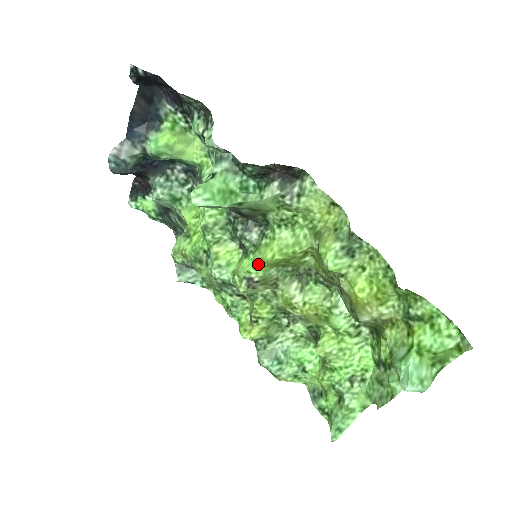
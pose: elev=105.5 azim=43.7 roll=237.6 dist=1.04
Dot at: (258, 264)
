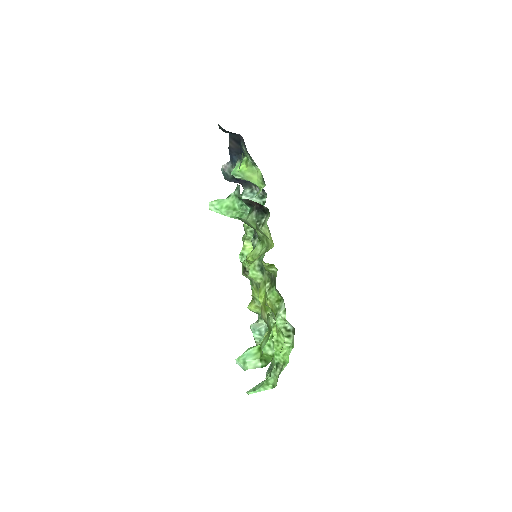
Dot at: occluded
